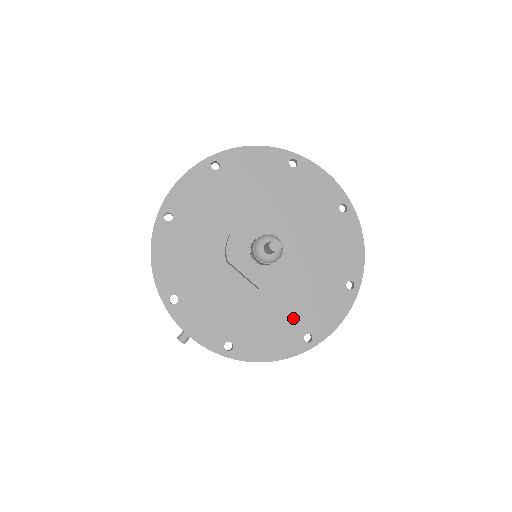
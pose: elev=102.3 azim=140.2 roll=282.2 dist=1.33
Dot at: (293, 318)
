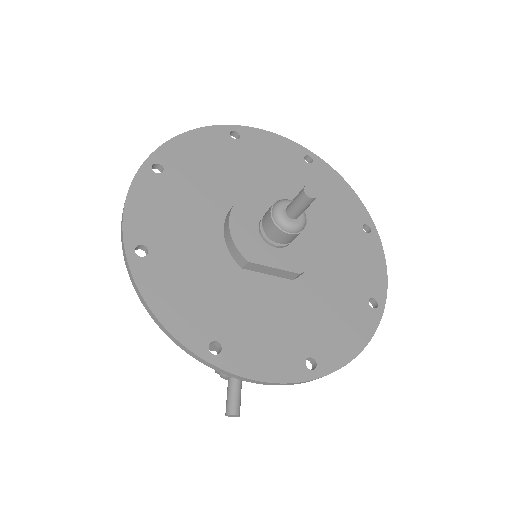
Dot at: (346, 291)
